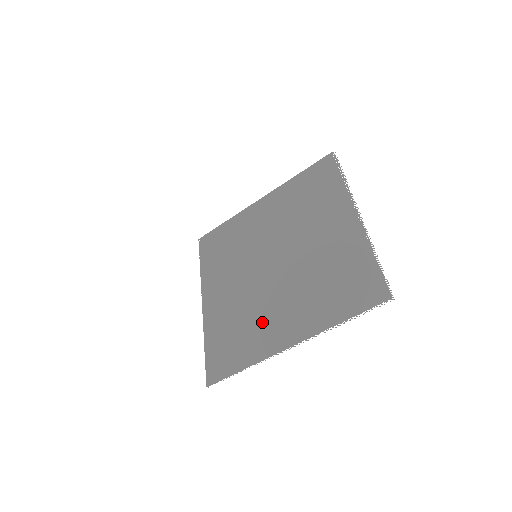
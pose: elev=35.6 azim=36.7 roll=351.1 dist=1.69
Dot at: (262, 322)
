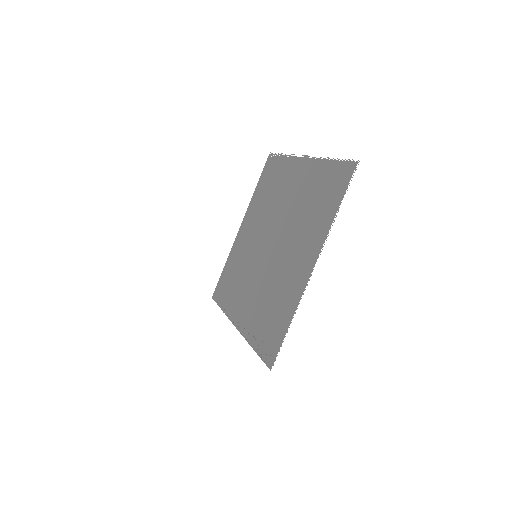
Dot at: (284, 281)
